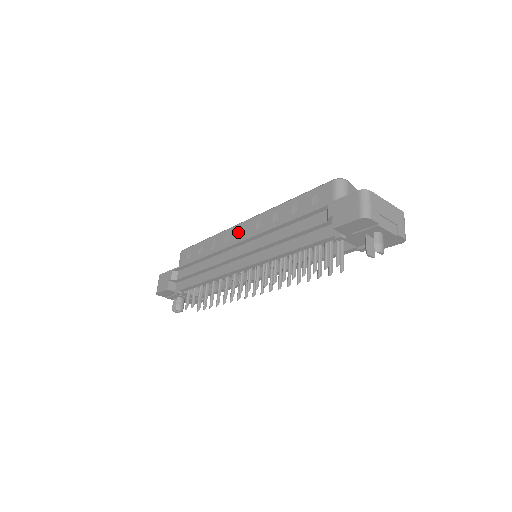
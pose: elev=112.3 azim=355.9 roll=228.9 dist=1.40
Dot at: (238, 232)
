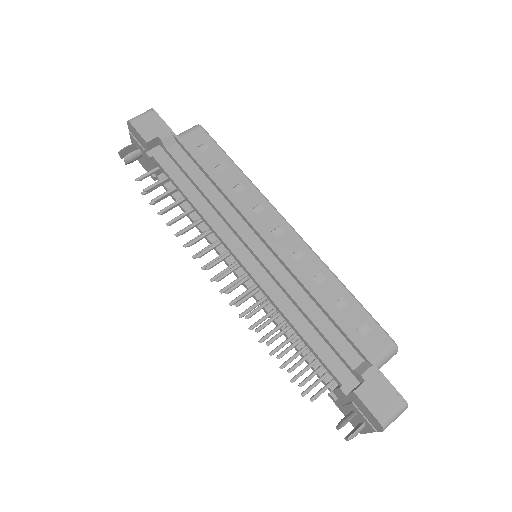
Dot at: (275, 224)
